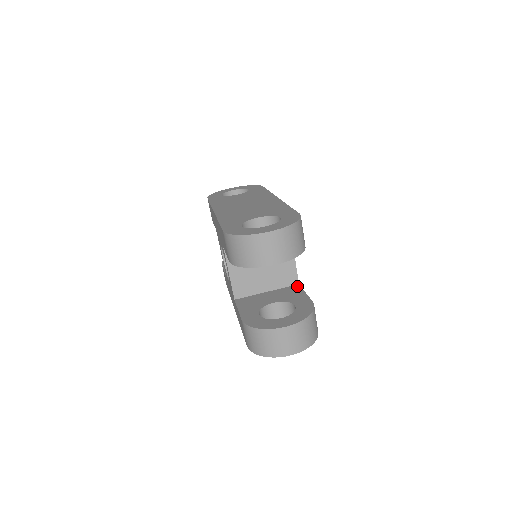
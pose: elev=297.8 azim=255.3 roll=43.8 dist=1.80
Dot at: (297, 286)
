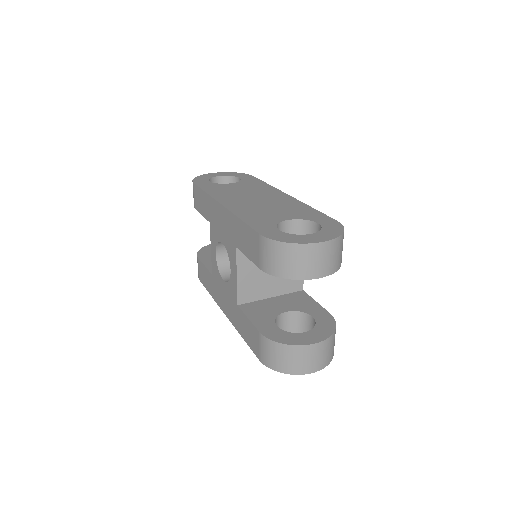
Dot at: (303, 292)
